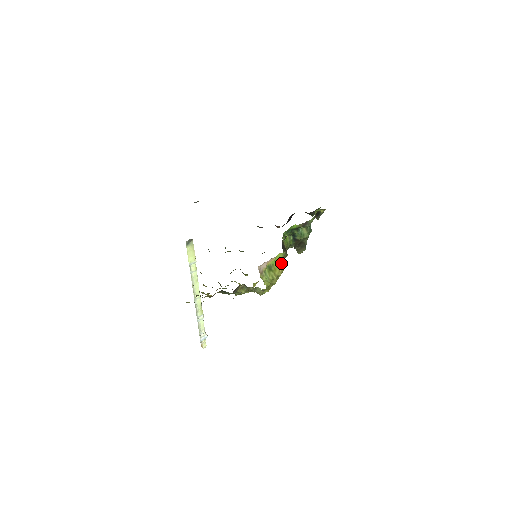
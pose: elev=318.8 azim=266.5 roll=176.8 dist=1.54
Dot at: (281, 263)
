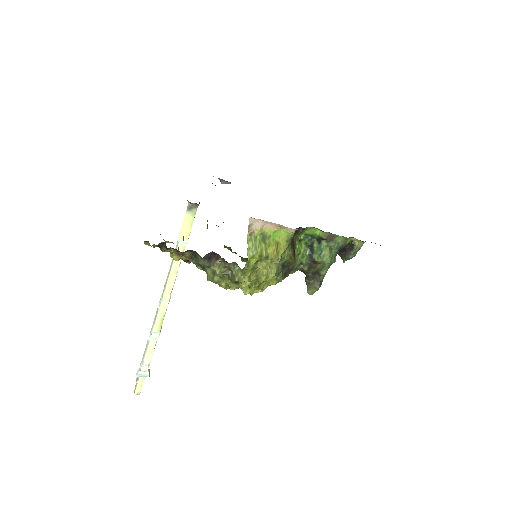
Dot at: (280, 245)
